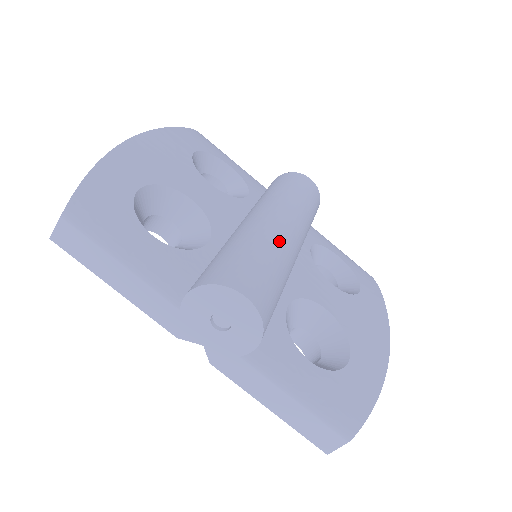
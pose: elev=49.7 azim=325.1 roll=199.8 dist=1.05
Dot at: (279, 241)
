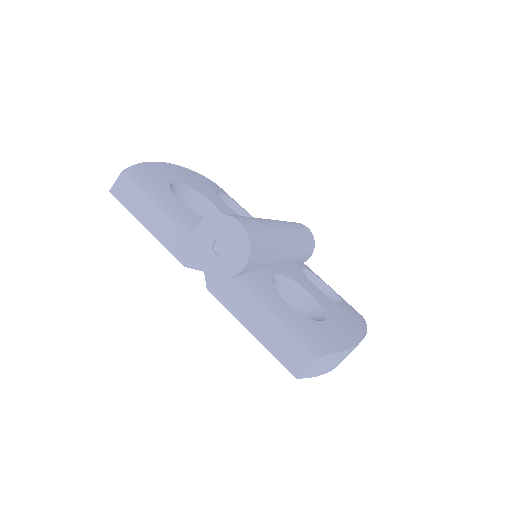
Dot at: (272, 226)
